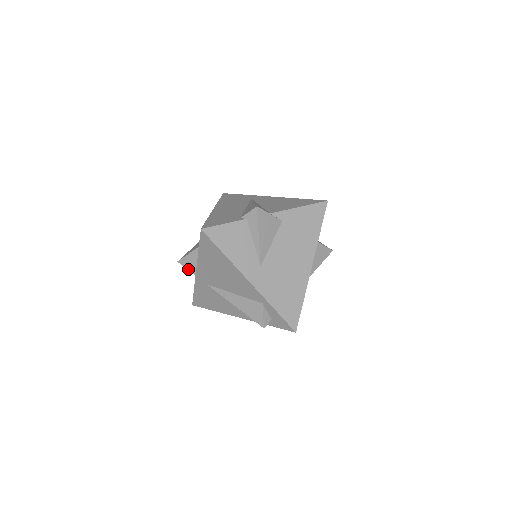
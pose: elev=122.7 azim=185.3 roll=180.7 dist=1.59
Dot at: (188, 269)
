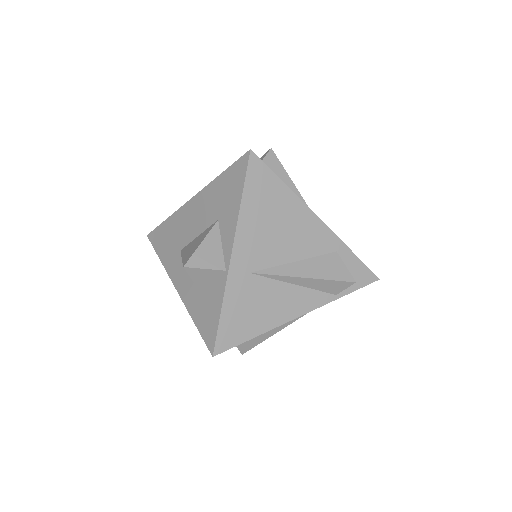
Dot at: (208, 268)
